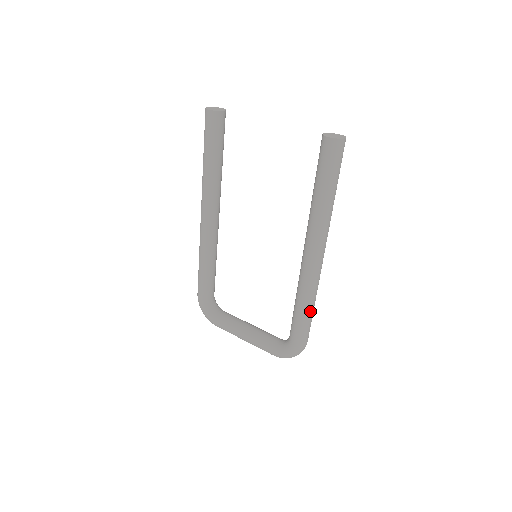
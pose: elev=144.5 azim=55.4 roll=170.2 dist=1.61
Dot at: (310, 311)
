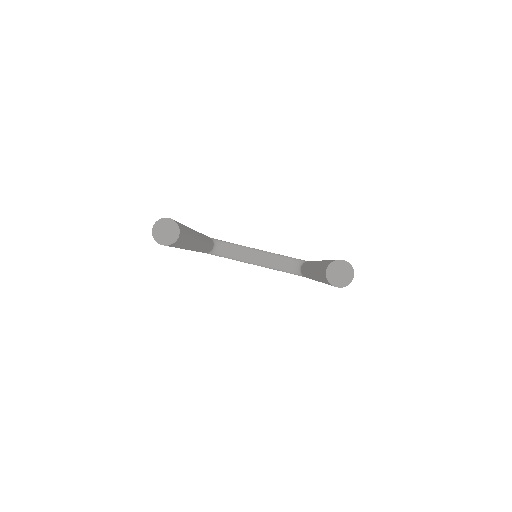
Dot at: occluded
